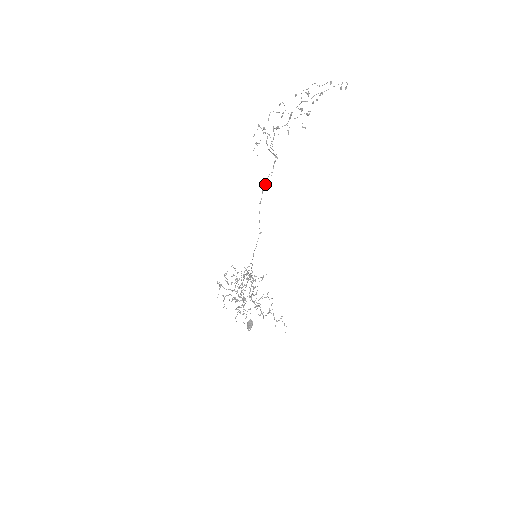
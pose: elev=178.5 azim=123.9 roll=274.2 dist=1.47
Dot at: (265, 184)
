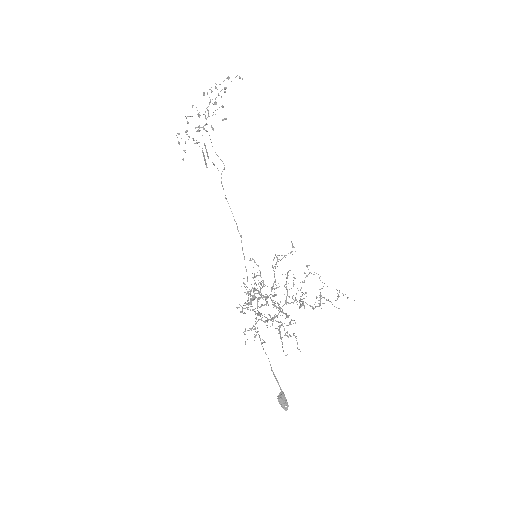
Dot at: (221, 173)
